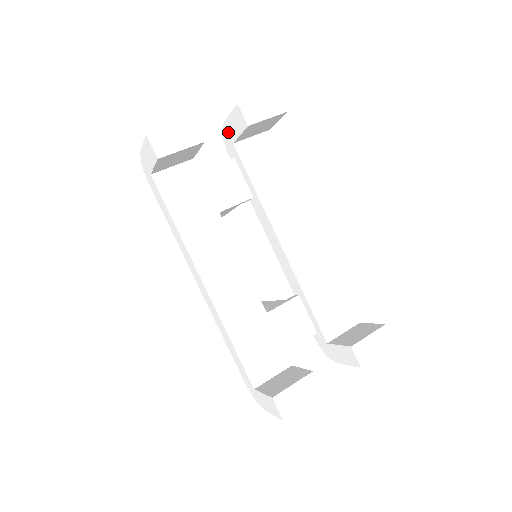
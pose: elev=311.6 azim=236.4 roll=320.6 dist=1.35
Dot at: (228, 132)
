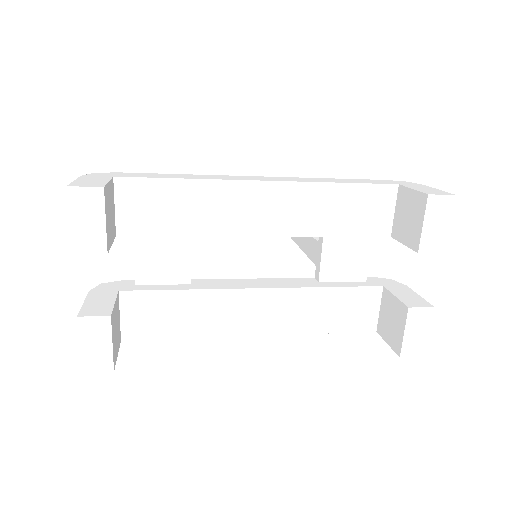
Dot at: occluded
